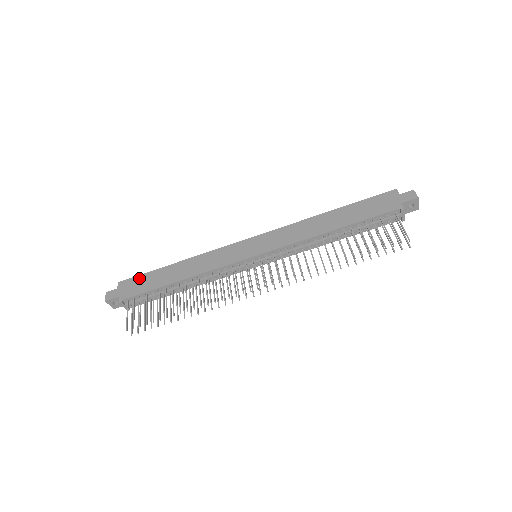
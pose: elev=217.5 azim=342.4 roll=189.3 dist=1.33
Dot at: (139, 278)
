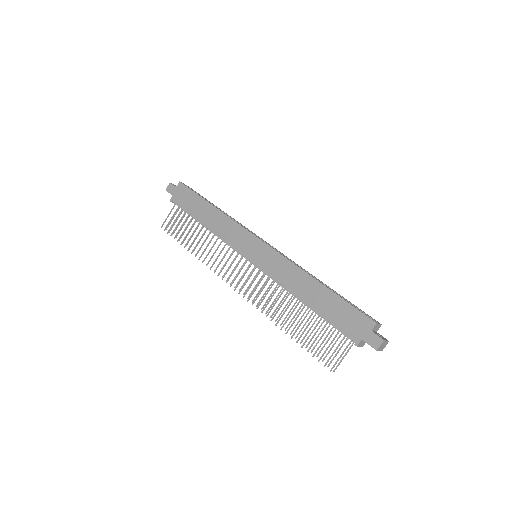
Dot at: (190, 193)
